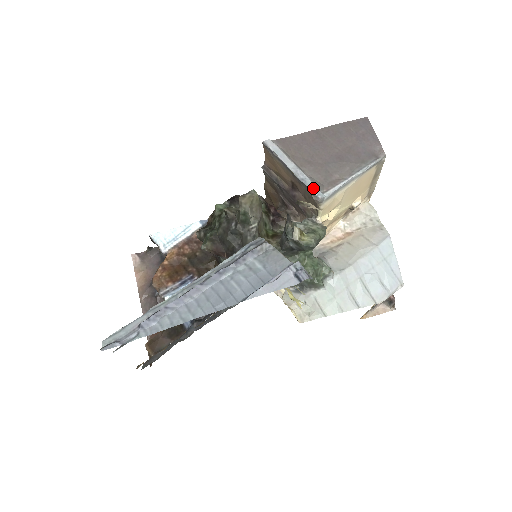
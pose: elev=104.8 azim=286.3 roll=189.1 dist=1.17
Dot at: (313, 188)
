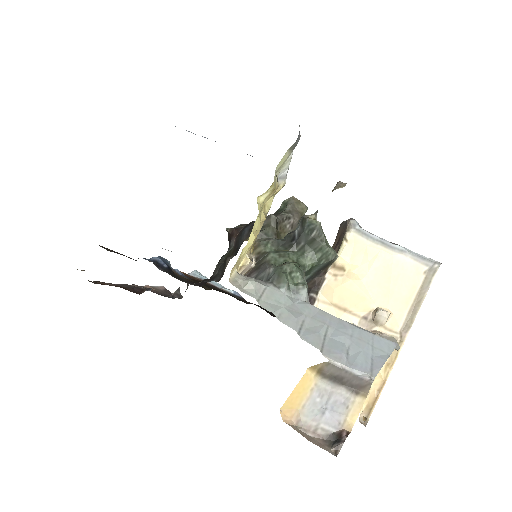
Dot at: occluded
